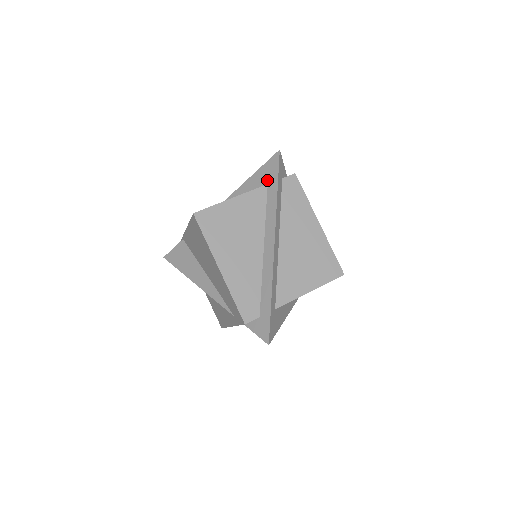
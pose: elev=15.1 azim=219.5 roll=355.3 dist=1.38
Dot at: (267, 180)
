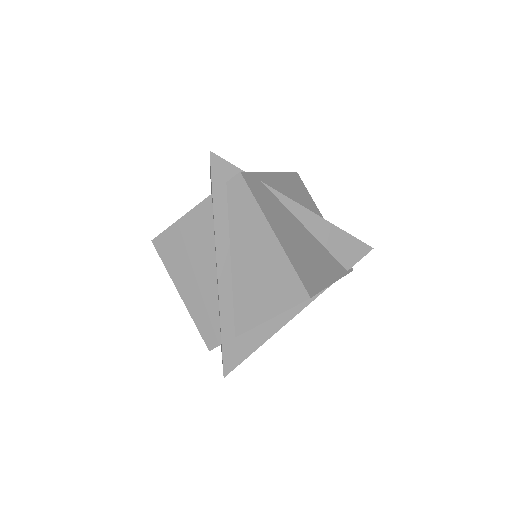
Dot at: (211, 188)
